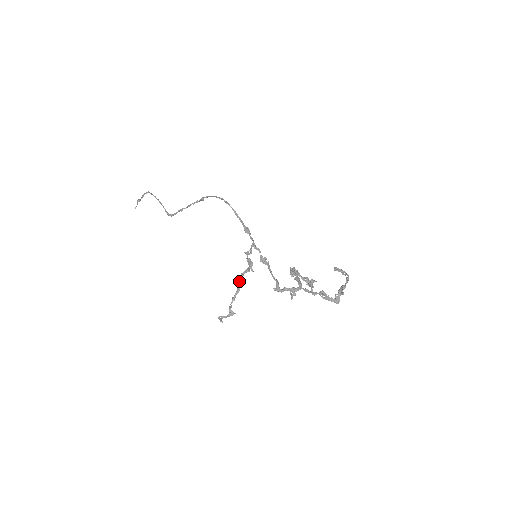
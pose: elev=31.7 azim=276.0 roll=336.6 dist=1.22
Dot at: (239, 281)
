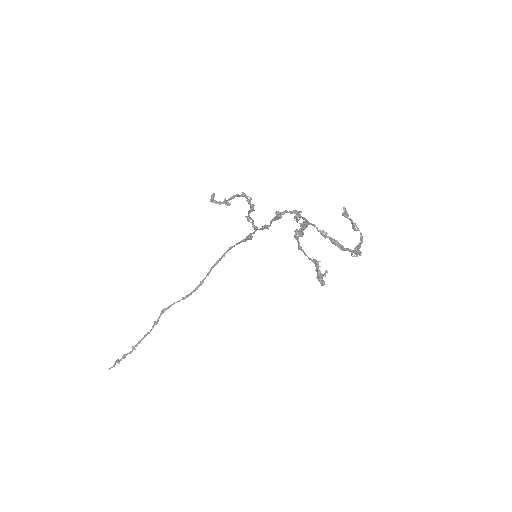
Dot at: (239, 196)
